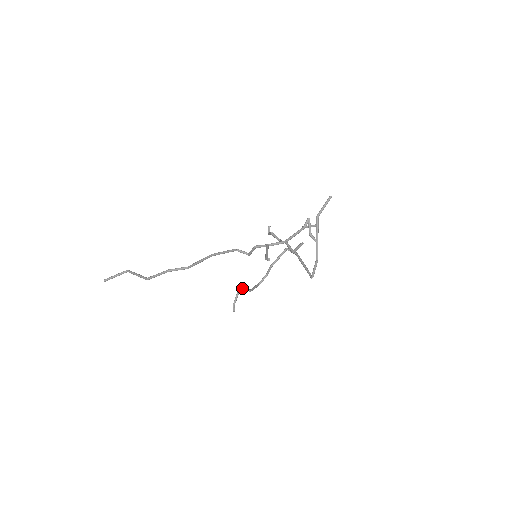
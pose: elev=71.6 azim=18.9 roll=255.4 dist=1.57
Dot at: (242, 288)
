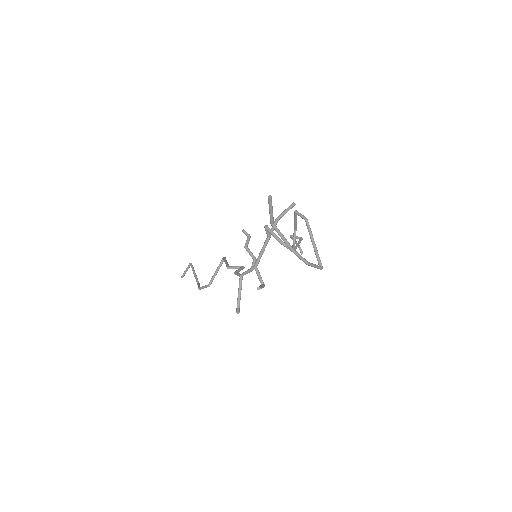
Dot at: occluded
